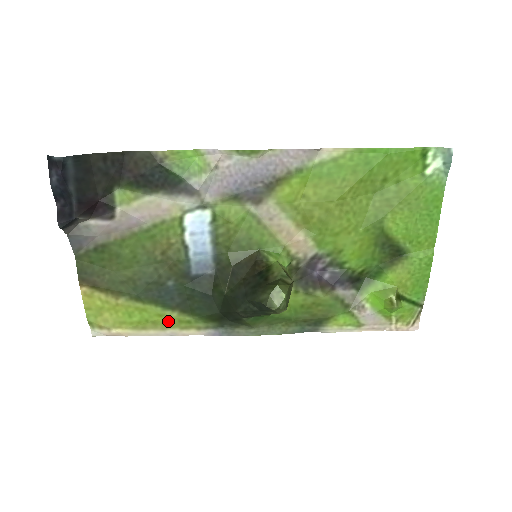
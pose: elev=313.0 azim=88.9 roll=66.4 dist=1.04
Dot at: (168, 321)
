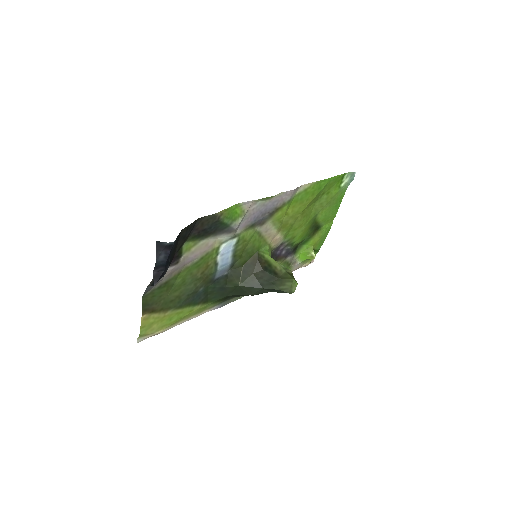
Dot at: (193, 312)
